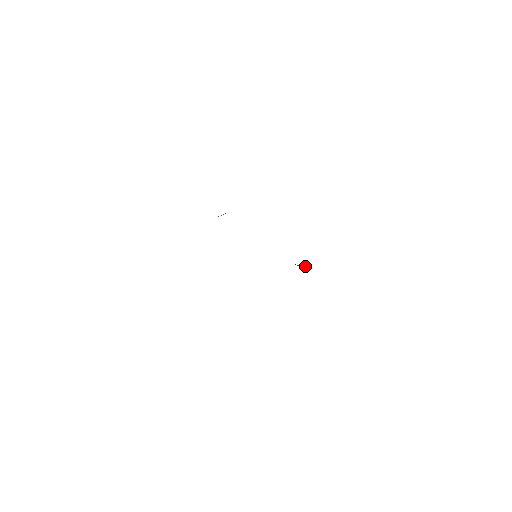
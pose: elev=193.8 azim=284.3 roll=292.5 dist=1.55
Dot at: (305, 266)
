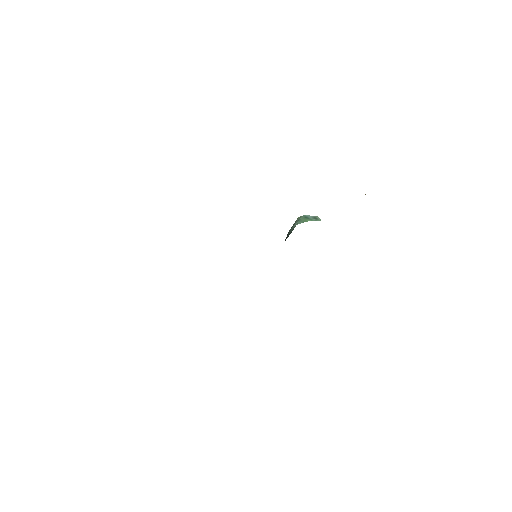
Dot at: occluded
